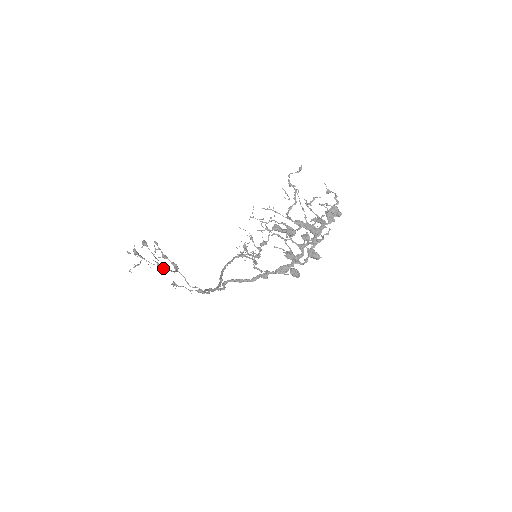
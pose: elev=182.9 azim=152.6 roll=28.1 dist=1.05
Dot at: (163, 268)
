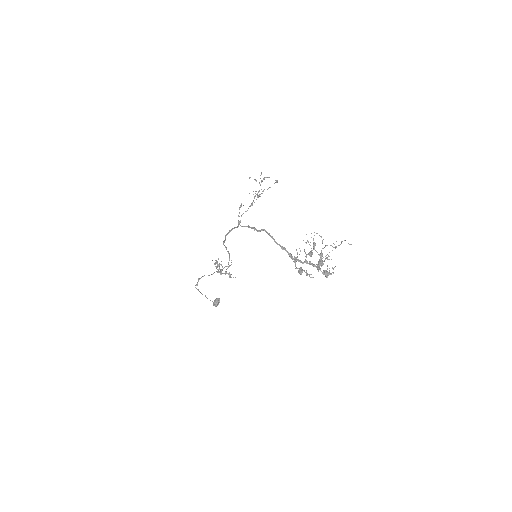
Dot at: occluded
